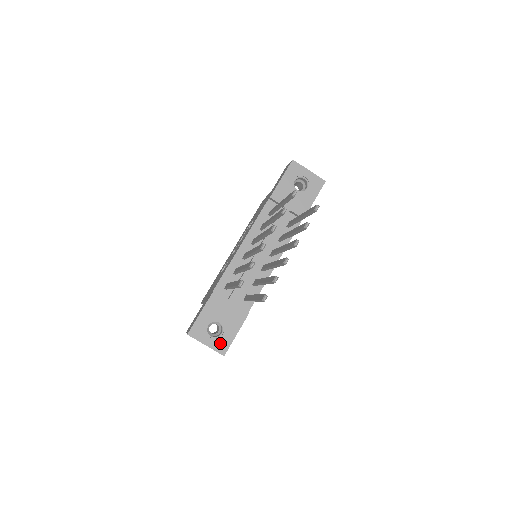
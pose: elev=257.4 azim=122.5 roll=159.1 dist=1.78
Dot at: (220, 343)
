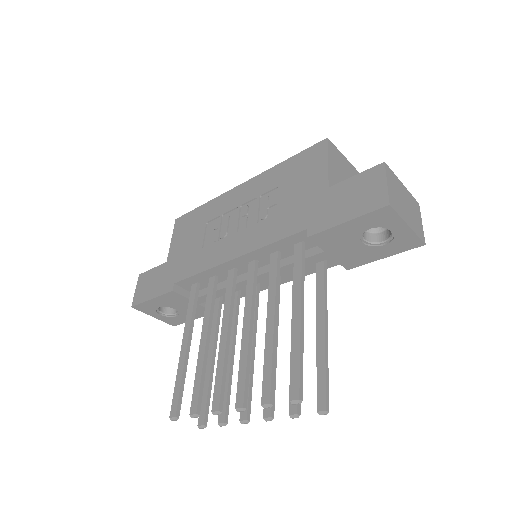
Dot at: (171, 320)
